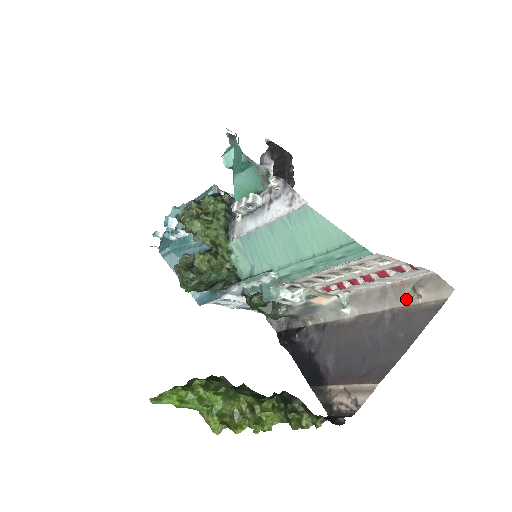
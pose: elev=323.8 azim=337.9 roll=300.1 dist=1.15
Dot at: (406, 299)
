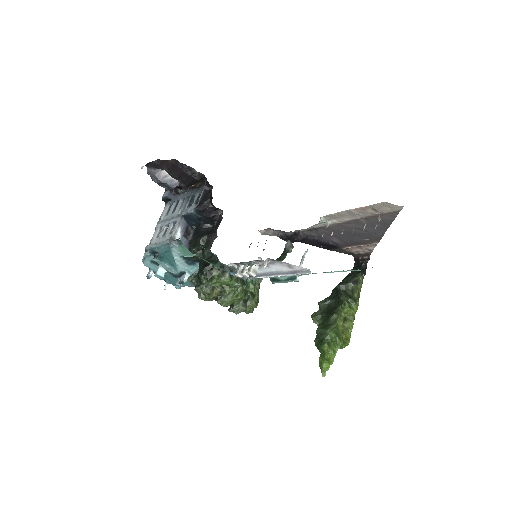
Dot at: (371, 214)
